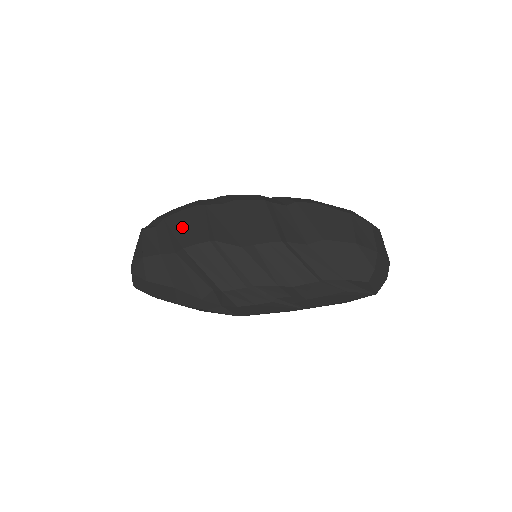
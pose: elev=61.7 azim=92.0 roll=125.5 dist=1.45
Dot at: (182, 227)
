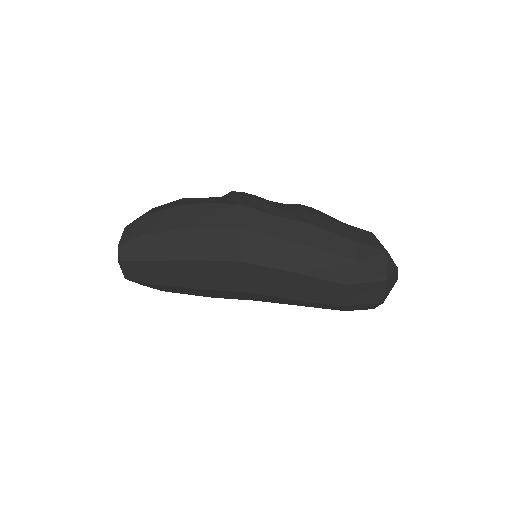
Dot at: occluded
